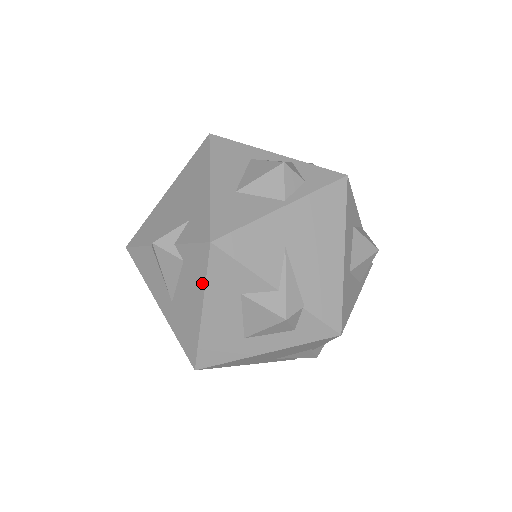
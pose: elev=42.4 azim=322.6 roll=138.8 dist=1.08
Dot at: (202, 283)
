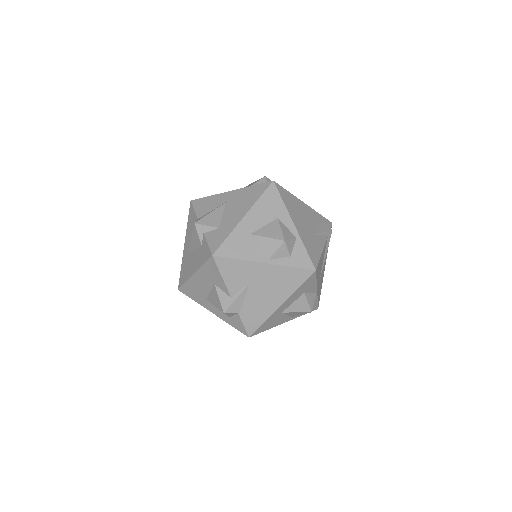
Dot at: (201, 264)
